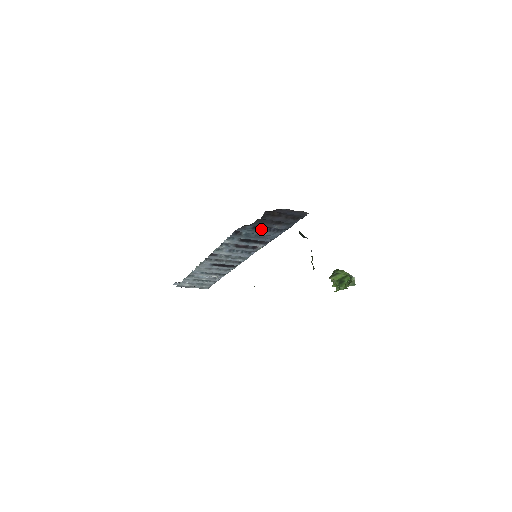
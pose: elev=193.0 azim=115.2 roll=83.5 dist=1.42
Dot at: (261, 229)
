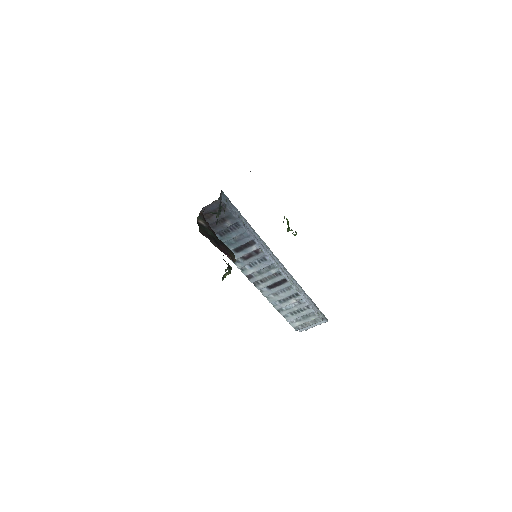
Dot at: (227, 233)
